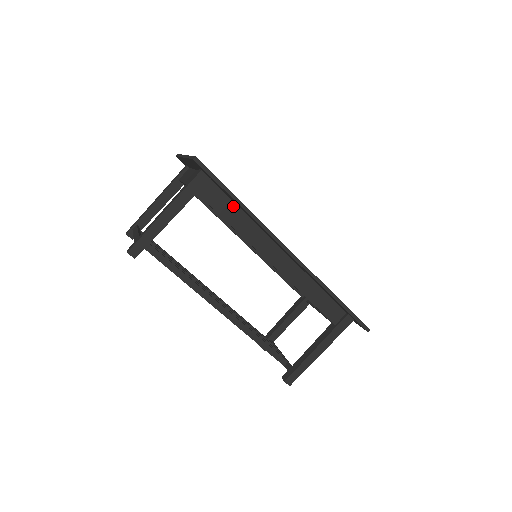
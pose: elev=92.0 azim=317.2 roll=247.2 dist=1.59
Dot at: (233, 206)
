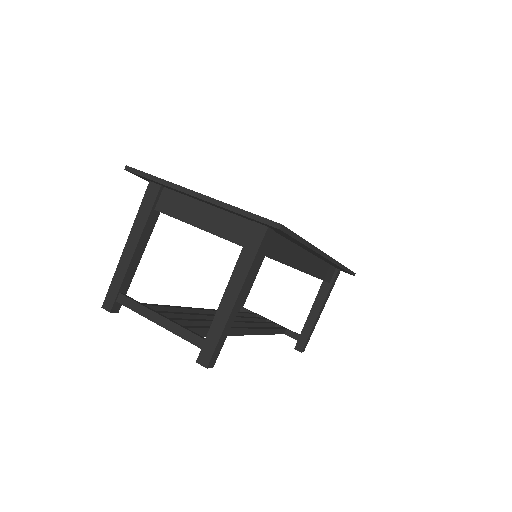
Dot at: (284, 242)
